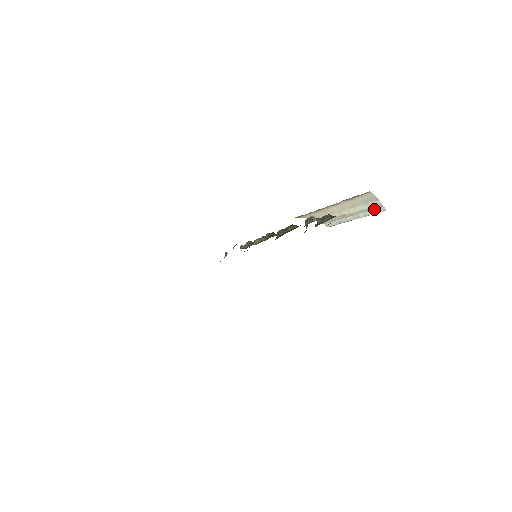
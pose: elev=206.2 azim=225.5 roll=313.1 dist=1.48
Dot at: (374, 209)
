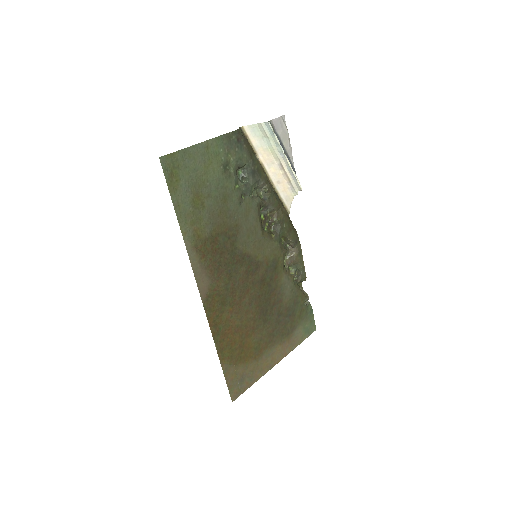
Dot at: (270, 133)
